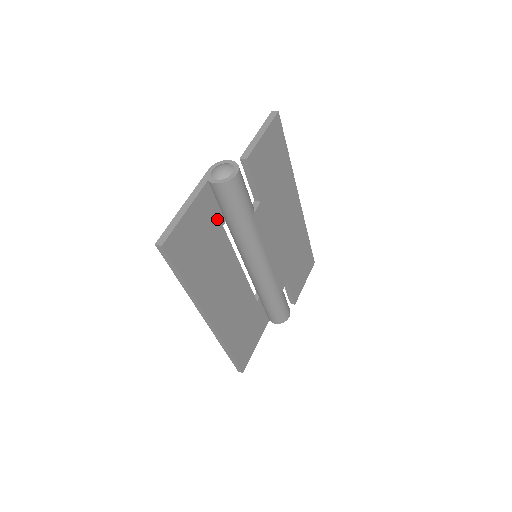
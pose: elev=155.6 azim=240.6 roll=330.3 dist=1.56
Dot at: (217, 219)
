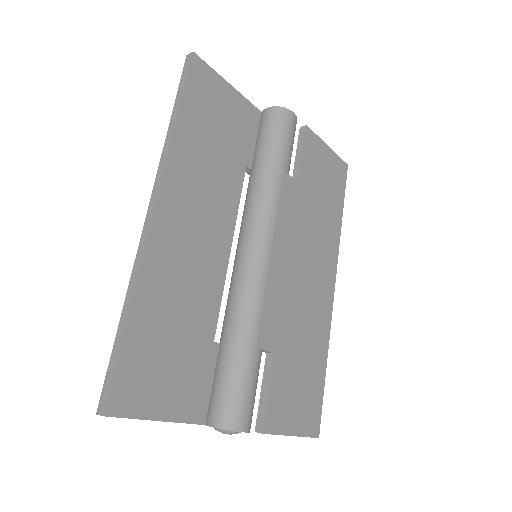
Dot at: (246, 150)
